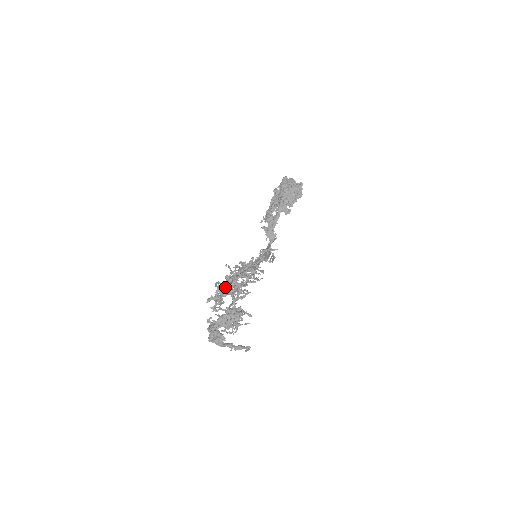
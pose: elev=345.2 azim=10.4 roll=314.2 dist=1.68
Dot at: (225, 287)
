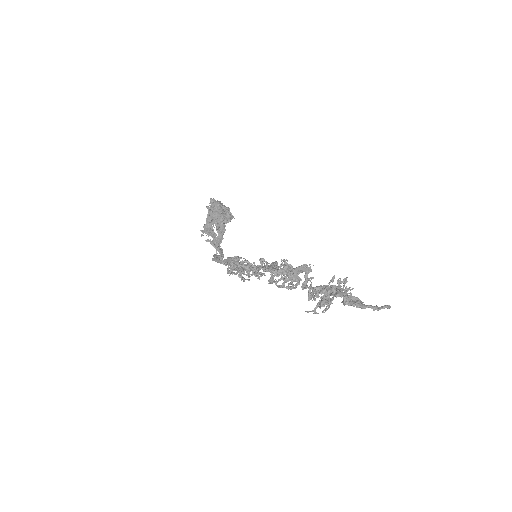
Dot at: (285, 271)
